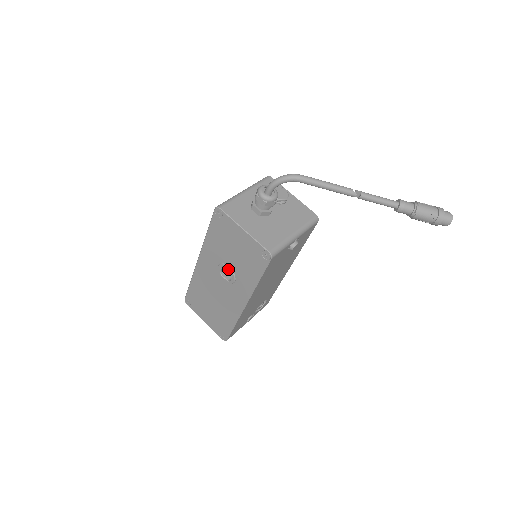
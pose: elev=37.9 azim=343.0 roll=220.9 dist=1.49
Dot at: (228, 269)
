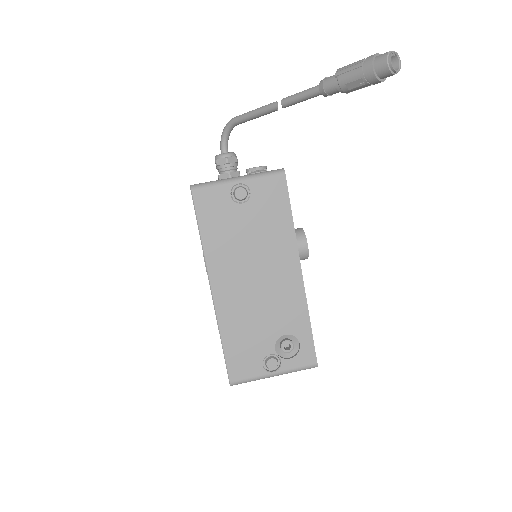
Dot at: occluded
